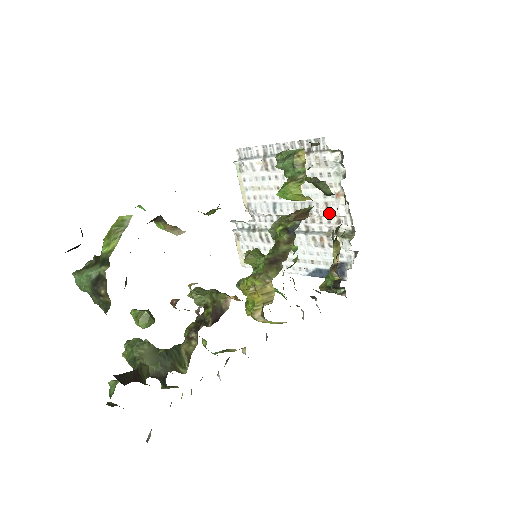
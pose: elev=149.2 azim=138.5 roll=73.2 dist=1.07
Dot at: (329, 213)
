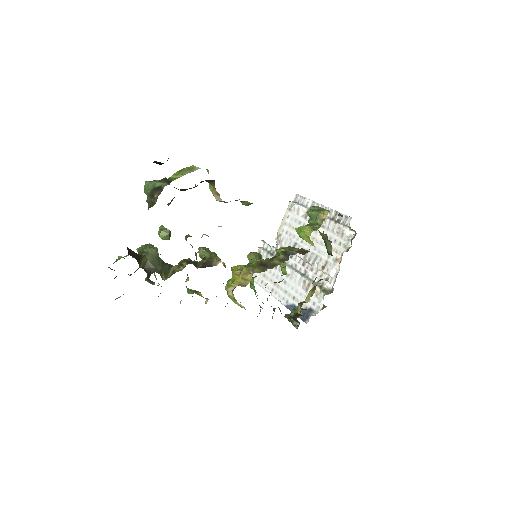
Dot at: (324, 269)
